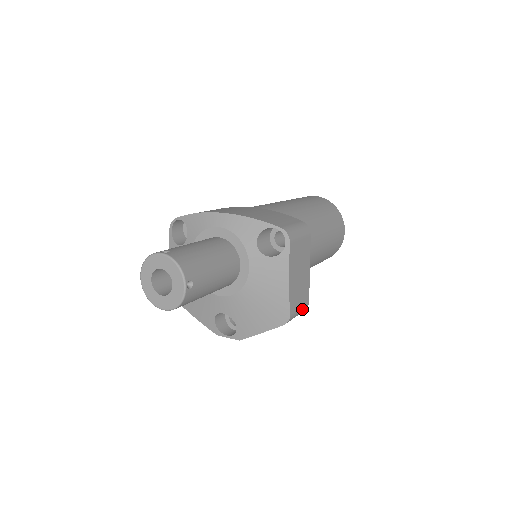
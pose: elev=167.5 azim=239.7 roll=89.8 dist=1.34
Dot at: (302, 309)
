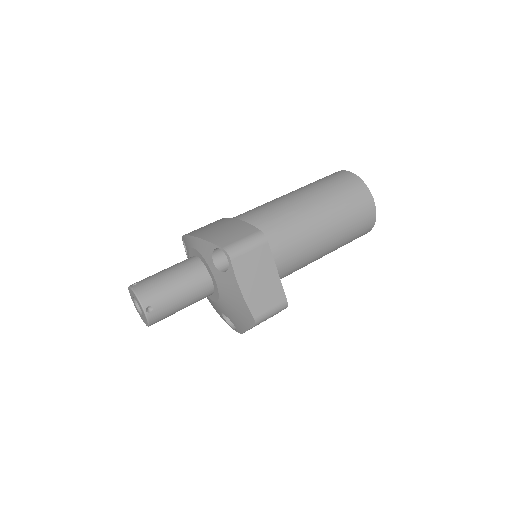
Dot at: (277, 308)
